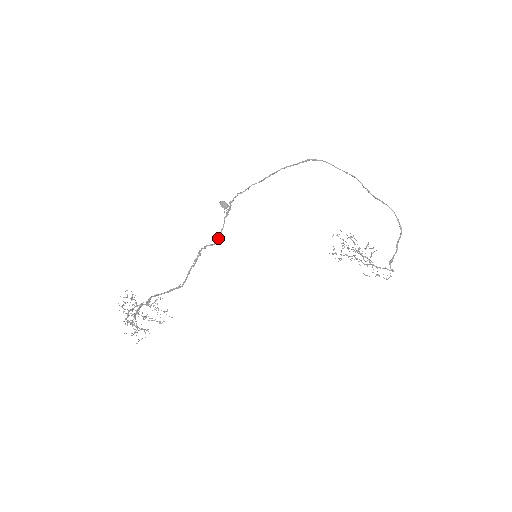
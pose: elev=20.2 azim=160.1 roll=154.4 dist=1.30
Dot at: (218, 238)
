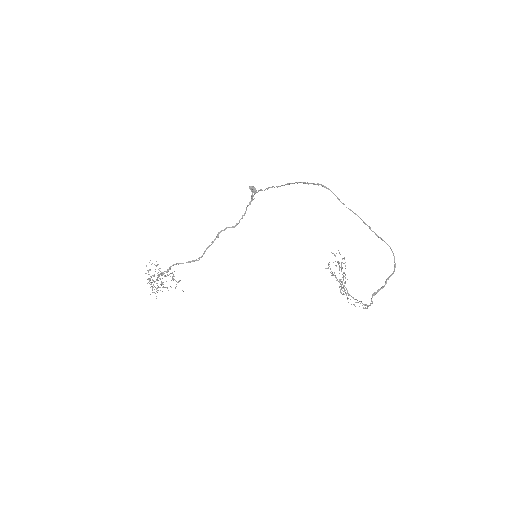
Dot at: (239, 222)
